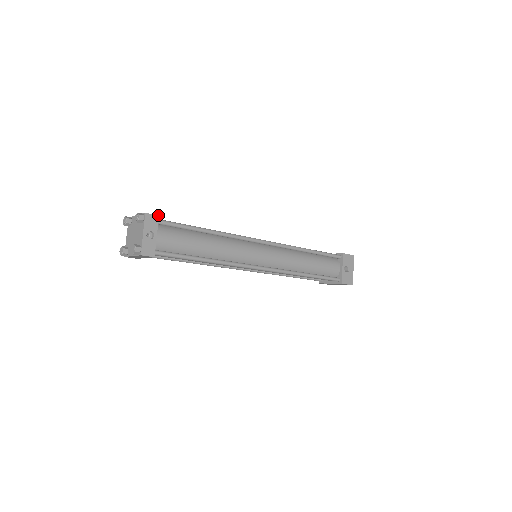
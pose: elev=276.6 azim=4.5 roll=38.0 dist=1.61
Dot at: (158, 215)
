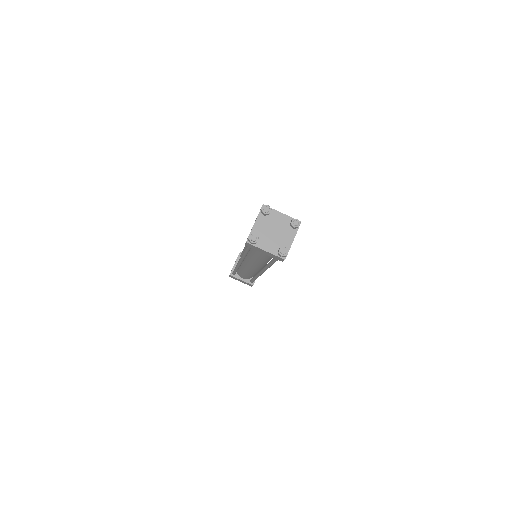
Dot at: occluded
